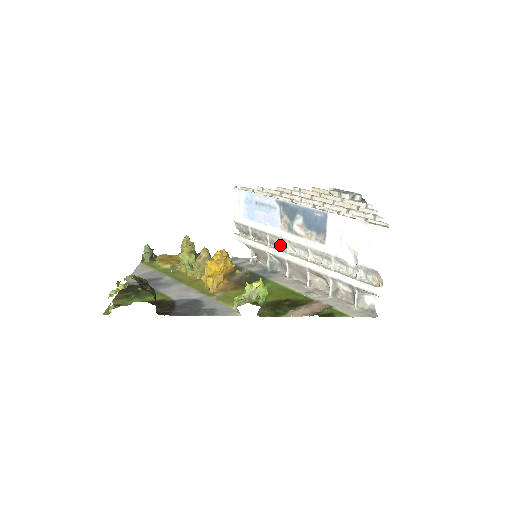
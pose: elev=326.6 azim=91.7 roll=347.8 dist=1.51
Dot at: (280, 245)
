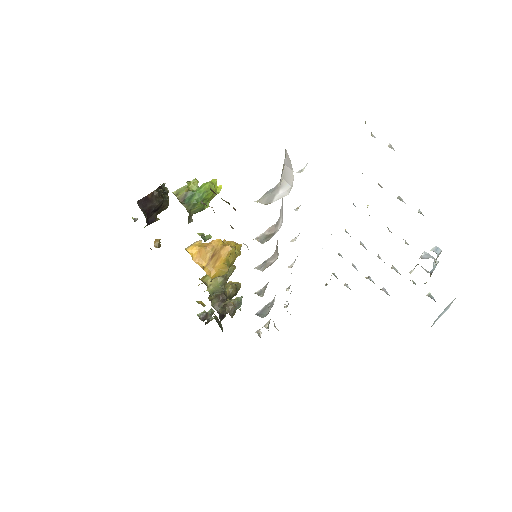
Dot at: occluded
